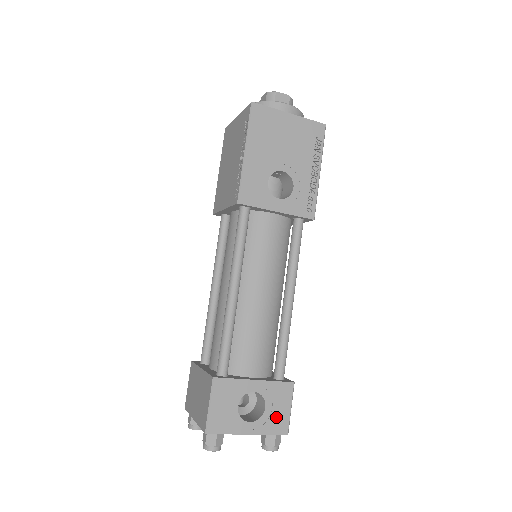
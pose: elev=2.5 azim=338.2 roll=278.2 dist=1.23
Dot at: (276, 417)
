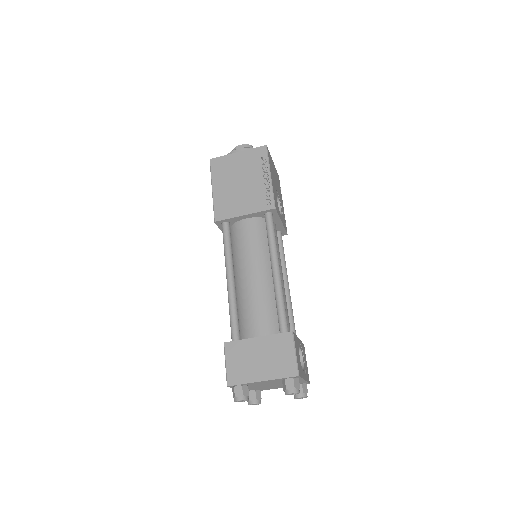
Dot at: (306, 369)
